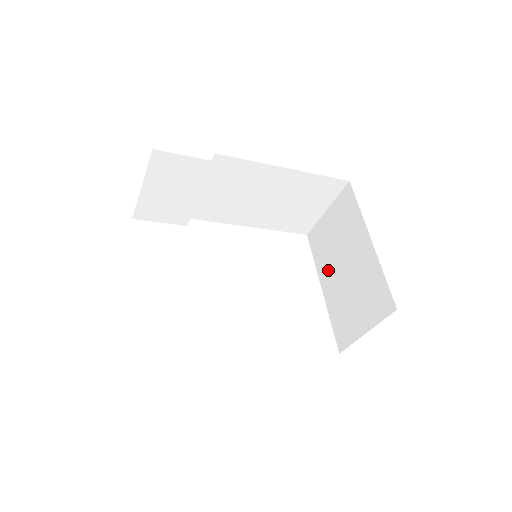
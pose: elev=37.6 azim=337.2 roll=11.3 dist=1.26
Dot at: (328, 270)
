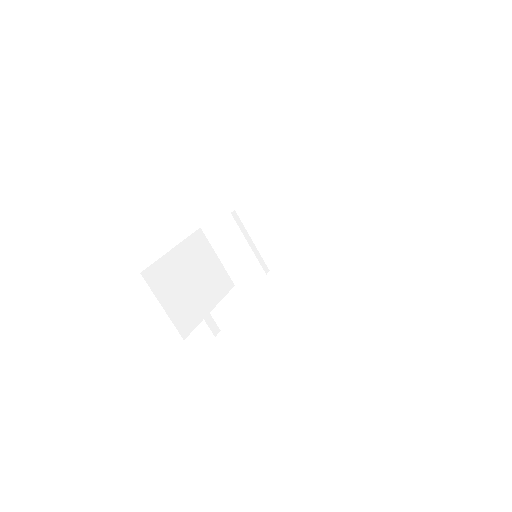
Dot at: occluded
